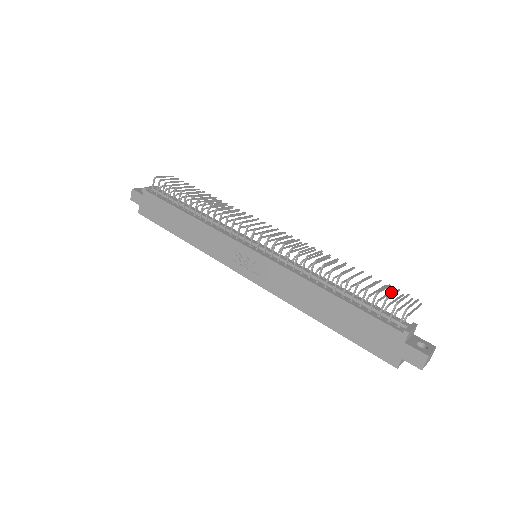
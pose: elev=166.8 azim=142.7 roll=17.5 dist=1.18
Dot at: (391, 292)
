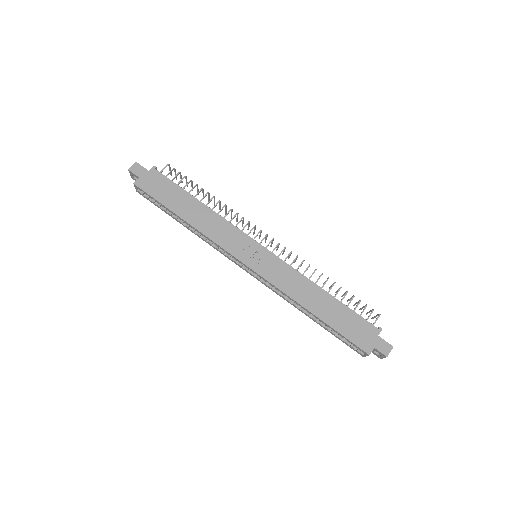
Dot at: occluded
